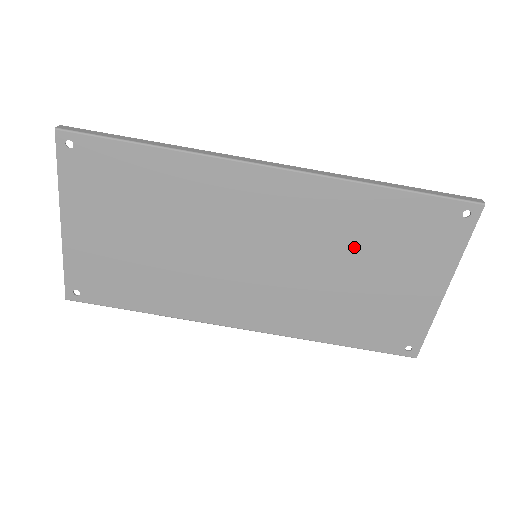
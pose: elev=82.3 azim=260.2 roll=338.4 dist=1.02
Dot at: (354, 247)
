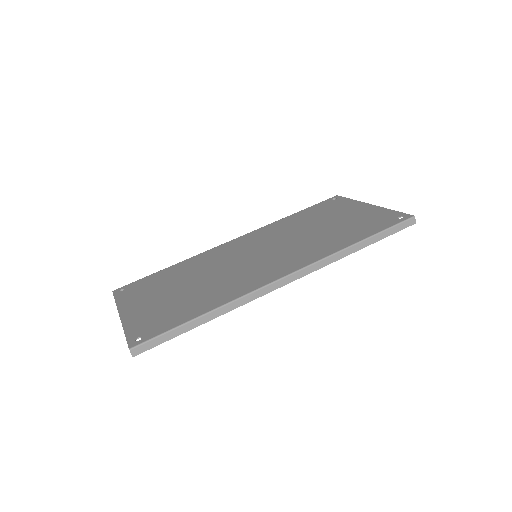
Dot at: (303, 226)
